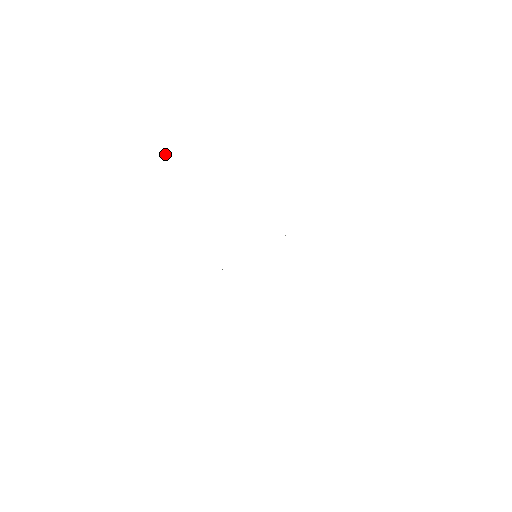
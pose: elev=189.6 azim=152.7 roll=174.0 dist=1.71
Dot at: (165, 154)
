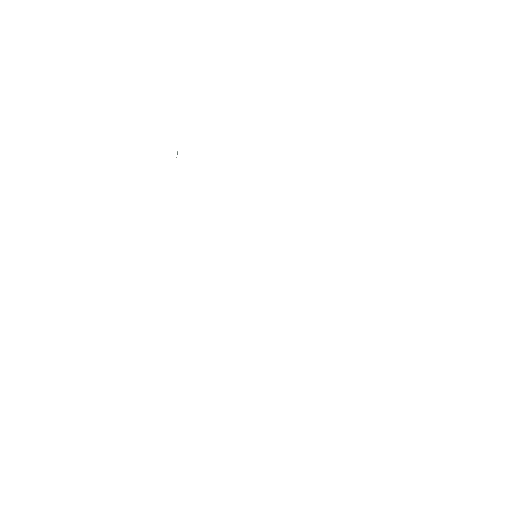
Dot at: occluded
